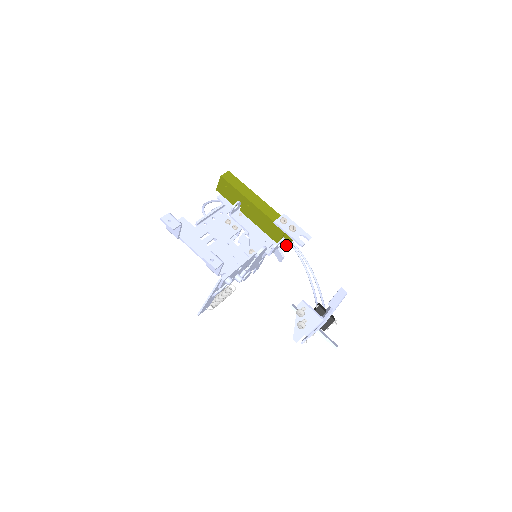
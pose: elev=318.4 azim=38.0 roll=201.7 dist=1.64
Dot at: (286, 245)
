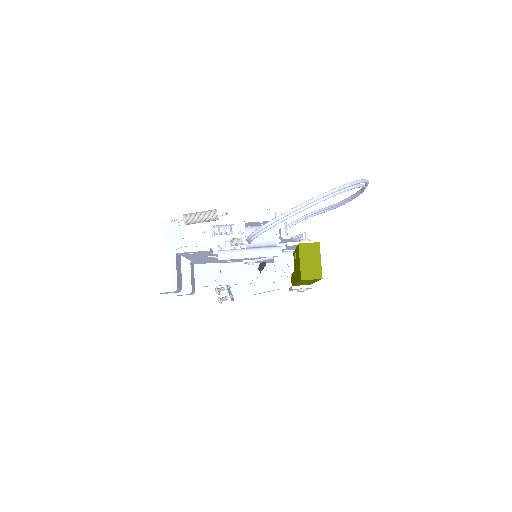
Dot at: occluded
